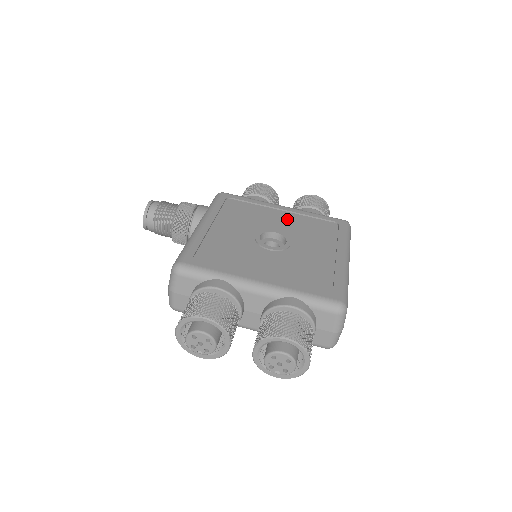
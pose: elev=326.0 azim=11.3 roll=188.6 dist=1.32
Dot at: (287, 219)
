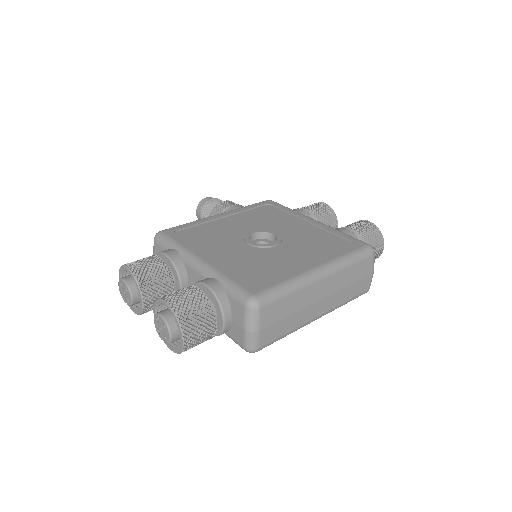
Dot at: (303, 229)
